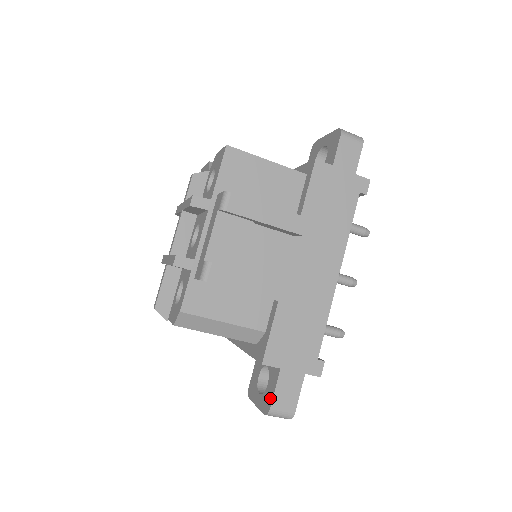
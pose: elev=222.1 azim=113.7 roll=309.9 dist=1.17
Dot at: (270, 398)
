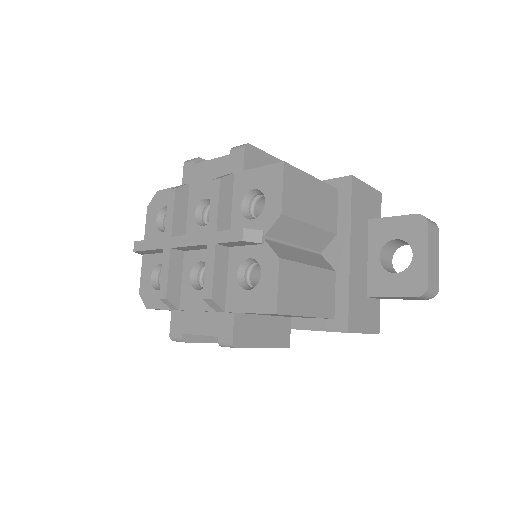
Dot at: occluded
